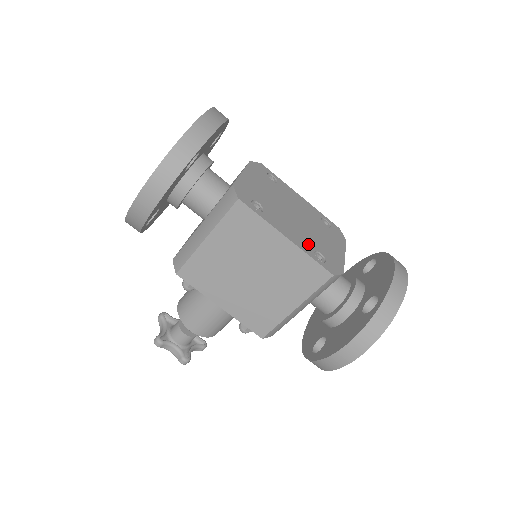
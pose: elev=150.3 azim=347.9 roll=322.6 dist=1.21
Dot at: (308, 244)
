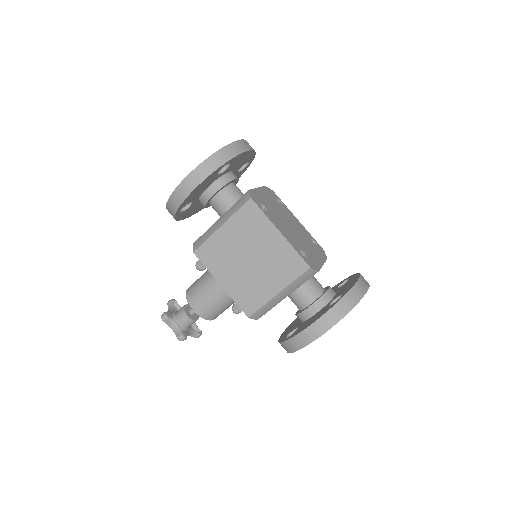
Dot at: (296, 244)
